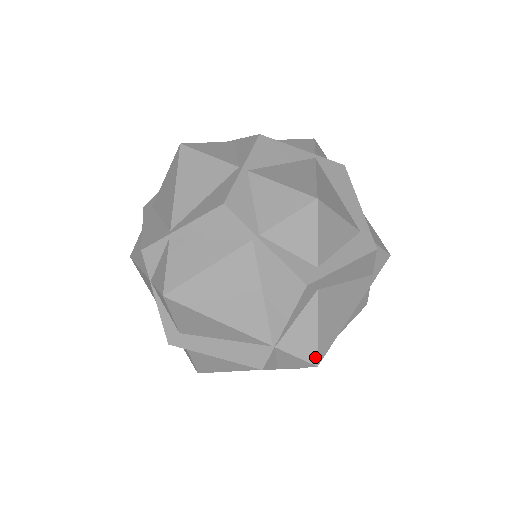
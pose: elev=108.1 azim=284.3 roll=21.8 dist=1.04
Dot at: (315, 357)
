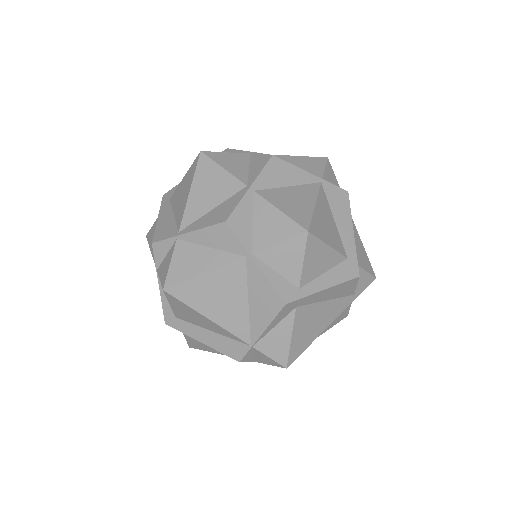
Dot at: (286, 361)
